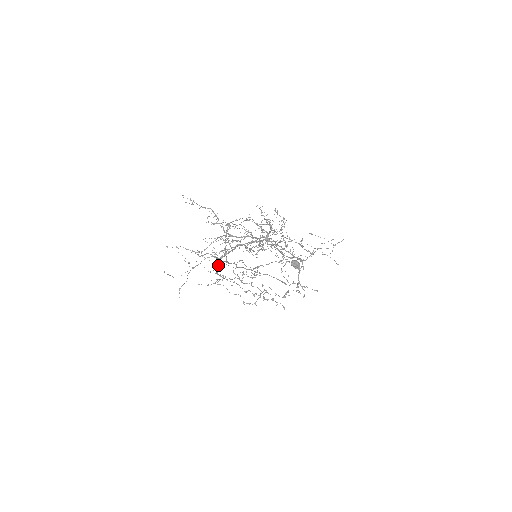
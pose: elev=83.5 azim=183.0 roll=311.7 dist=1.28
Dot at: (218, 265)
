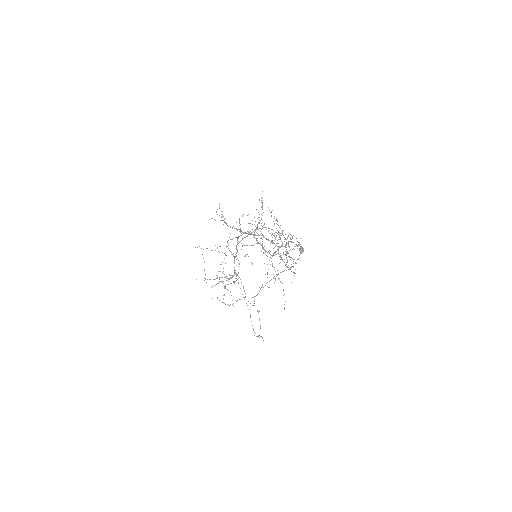
Dot at: occluded
